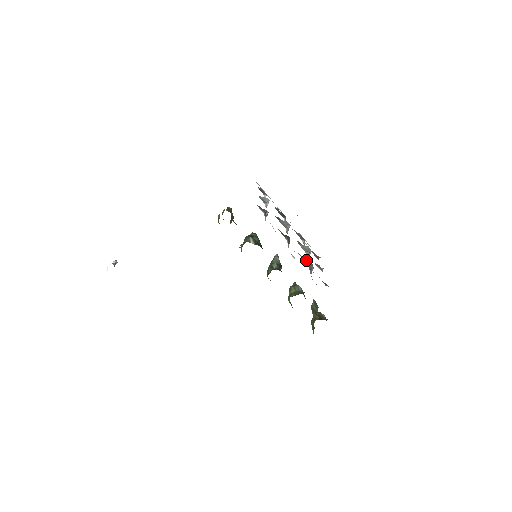
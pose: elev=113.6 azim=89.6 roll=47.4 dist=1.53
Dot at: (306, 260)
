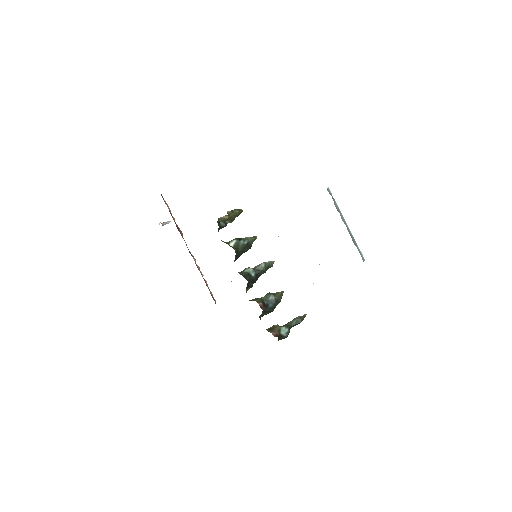
Dot at: occluded
